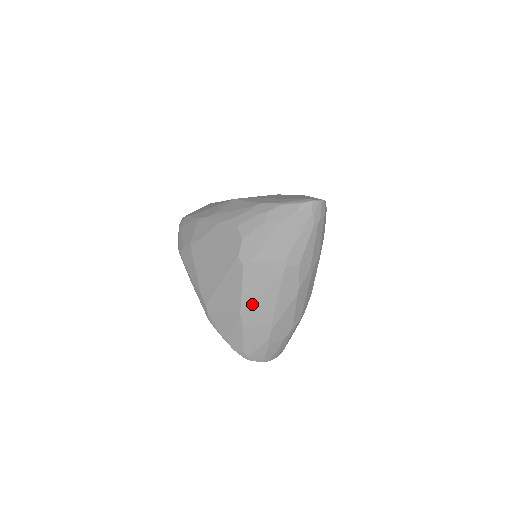
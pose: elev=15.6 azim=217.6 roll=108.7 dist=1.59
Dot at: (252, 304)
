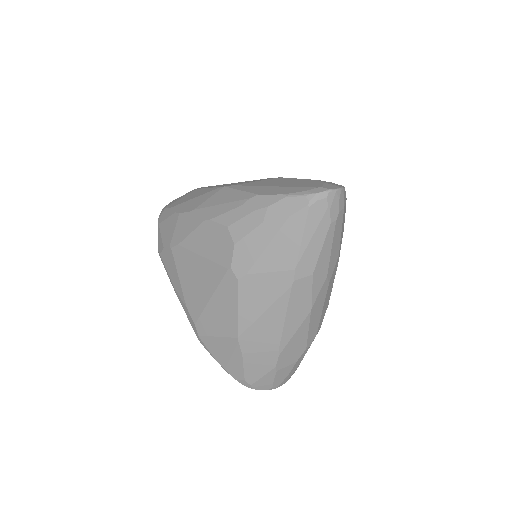
Dot at: (252, 326)
